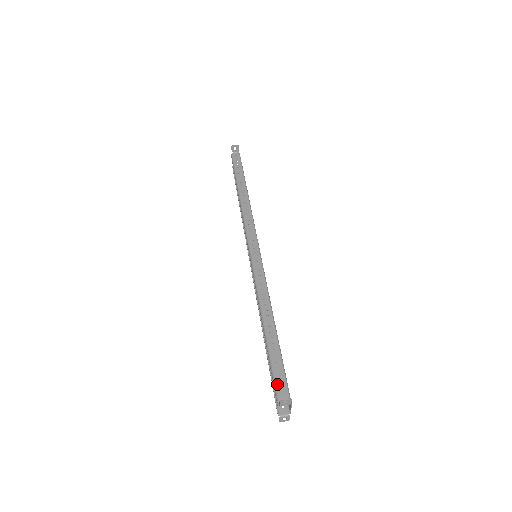
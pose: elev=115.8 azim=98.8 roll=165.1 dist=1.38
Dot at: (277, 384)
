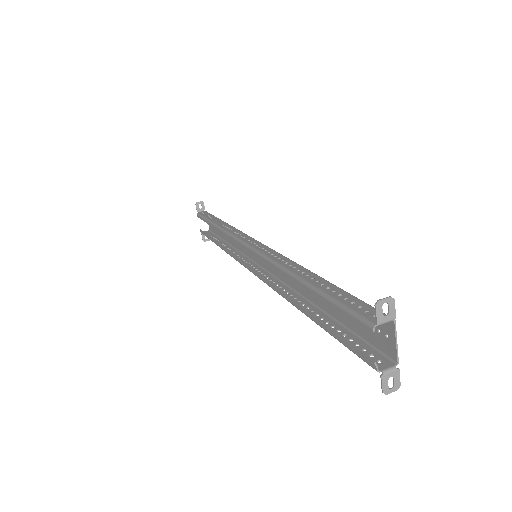
Dot at: (355, 309)
